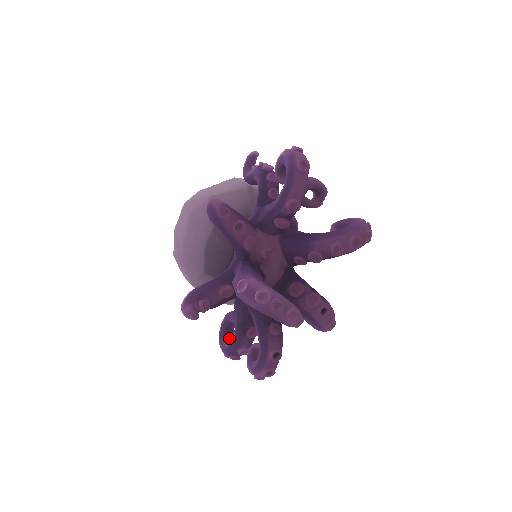
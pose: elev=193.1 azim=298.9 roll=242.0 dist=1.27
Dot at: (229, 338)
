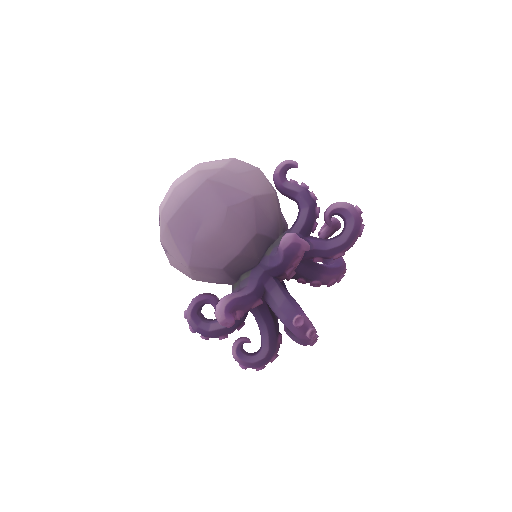
Dot at: (204, 319)
